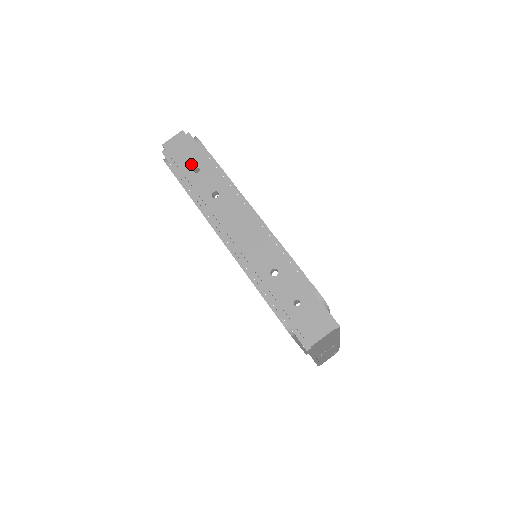
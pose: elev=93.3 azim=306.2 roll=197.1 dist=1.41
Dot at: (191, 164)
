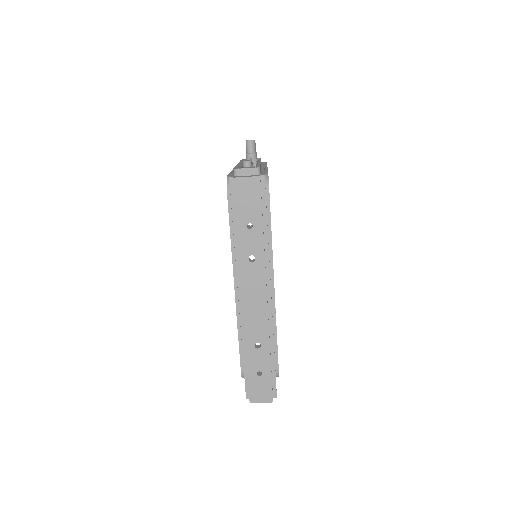
Dot at: (248, 217)
